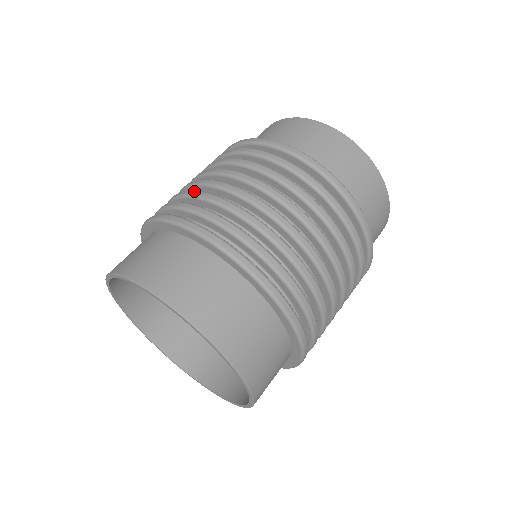
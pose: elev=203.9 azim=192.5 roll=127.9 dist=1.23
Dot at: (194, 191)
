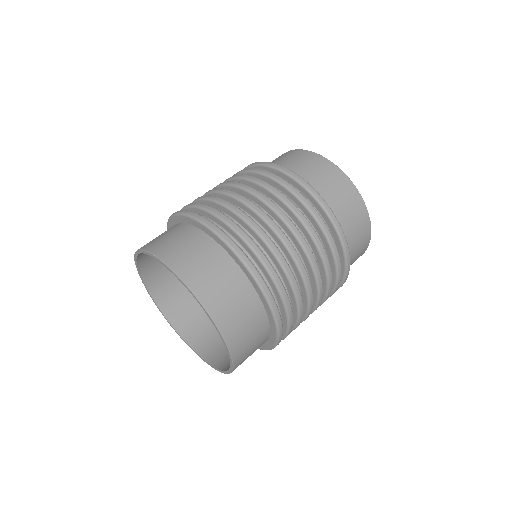
Dot at: (220, 198)
